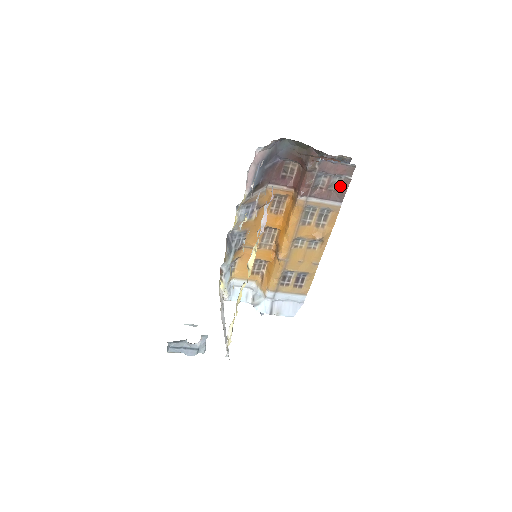
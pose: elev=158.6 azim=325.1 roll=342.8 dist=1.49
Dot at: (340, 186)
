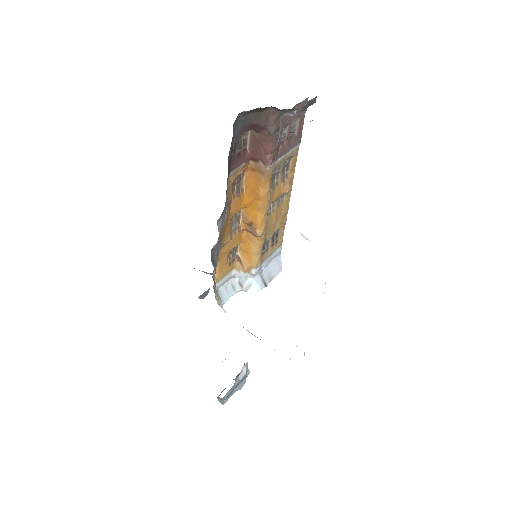
Dot at: (296, 128)
